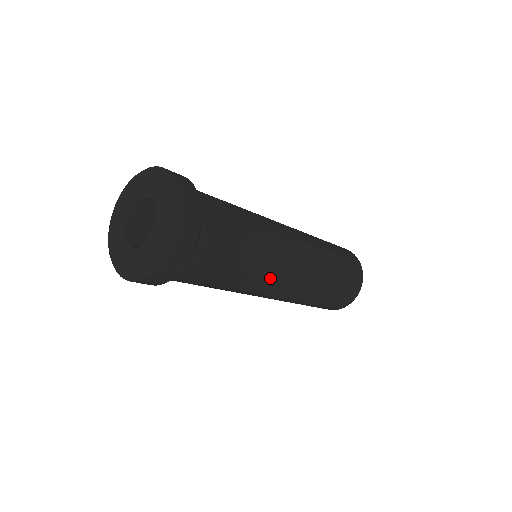
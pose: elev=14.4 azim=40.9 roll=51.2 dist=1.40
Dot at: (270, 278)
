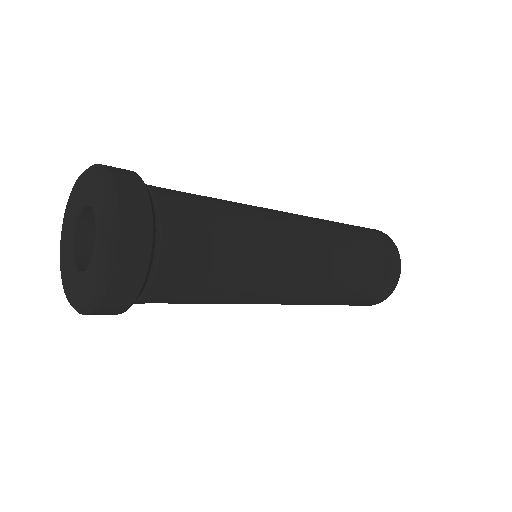
Dot at: occluded
